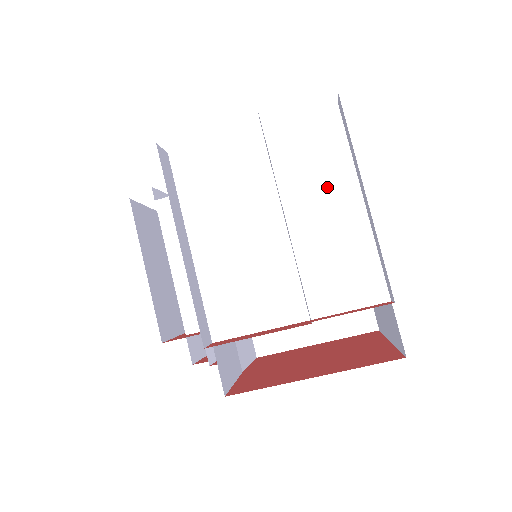
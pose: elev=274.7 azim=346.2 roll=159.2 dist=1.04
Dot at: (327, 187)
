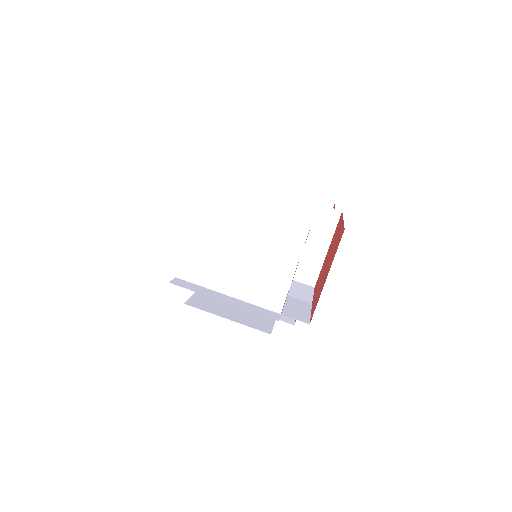
Dot at: (239, 214)
